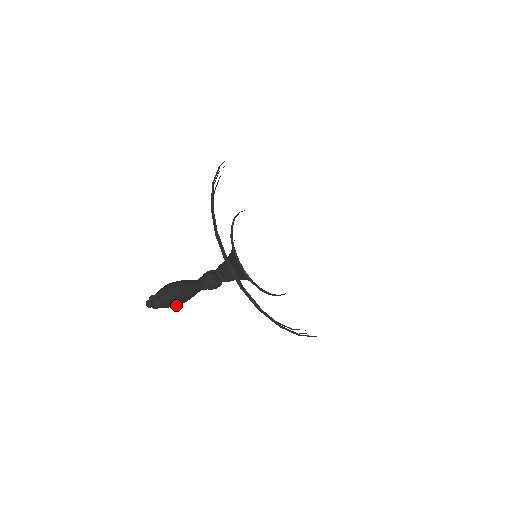
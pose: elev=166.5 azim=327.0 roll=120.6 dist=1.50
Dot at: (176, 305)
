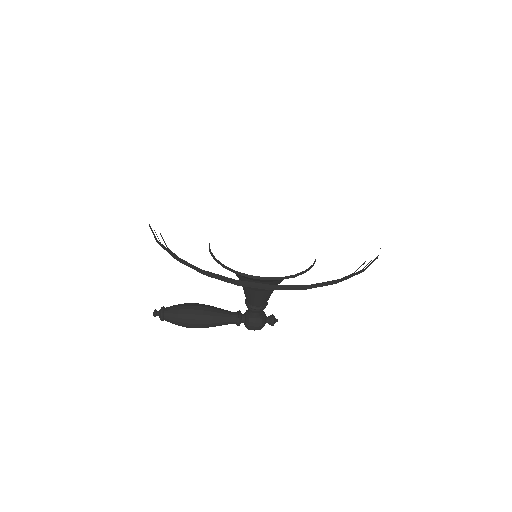
Dot at: (185, 321)
